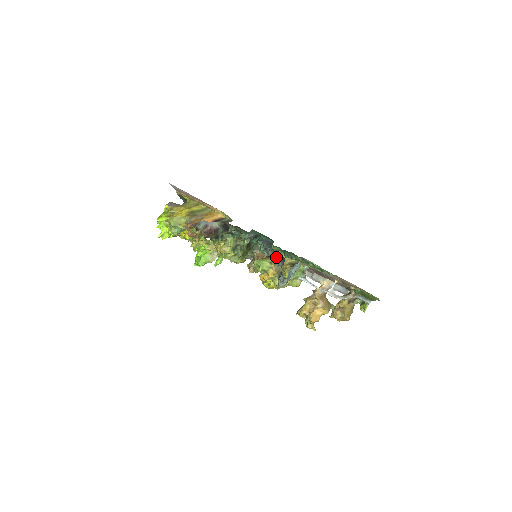
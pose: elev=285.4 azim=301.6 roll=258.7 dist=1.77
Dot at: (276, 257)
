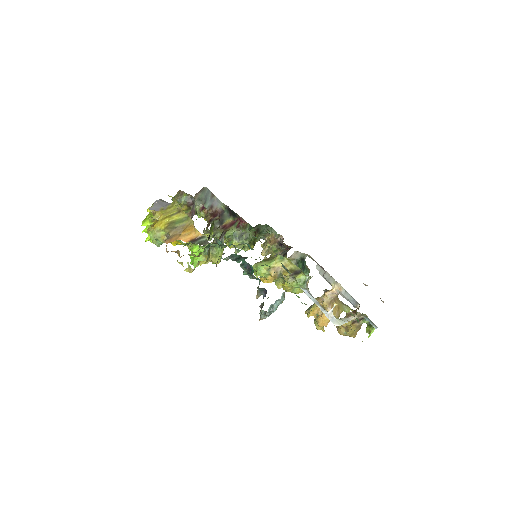
Dot at: (257, 287)
